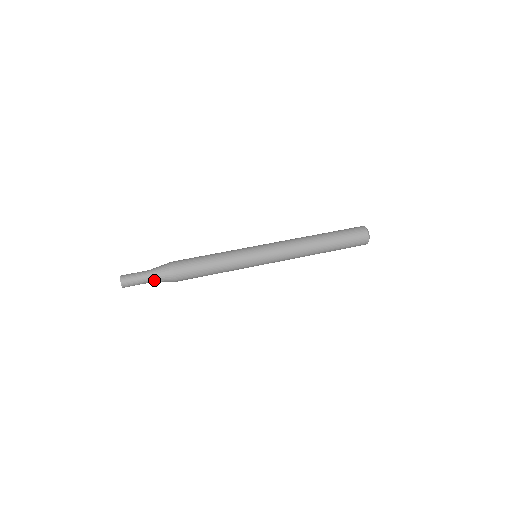
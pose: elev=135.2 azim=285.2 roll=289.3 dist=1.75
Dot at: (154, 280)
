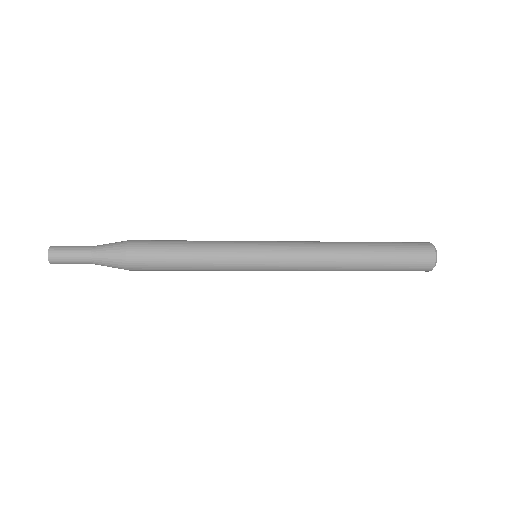
Dot at: (97, 254)
